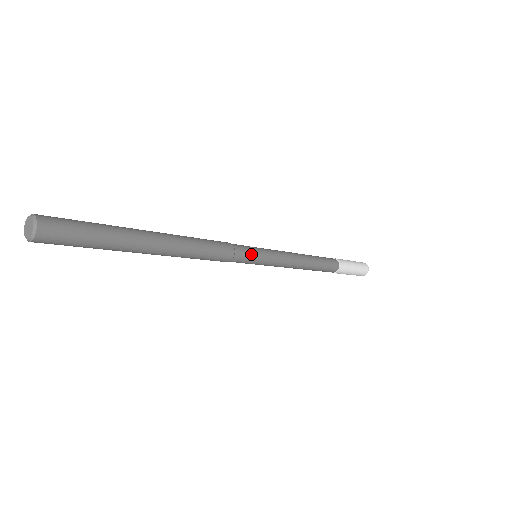
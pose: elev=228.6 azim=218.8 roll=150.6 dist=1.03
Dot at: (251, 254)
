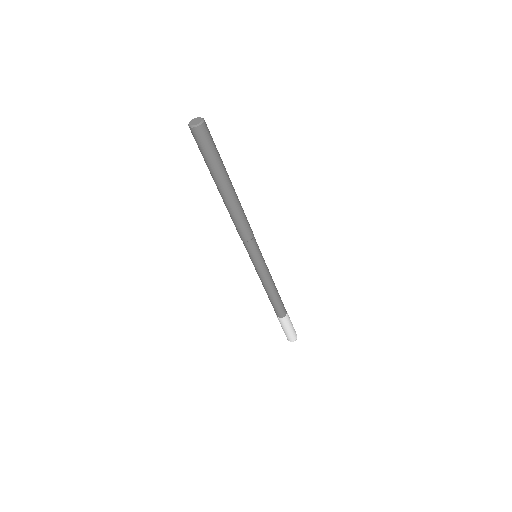
Dot at: (258, 248)
